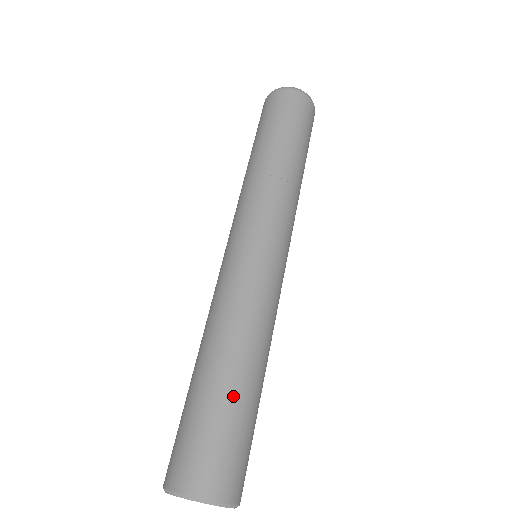
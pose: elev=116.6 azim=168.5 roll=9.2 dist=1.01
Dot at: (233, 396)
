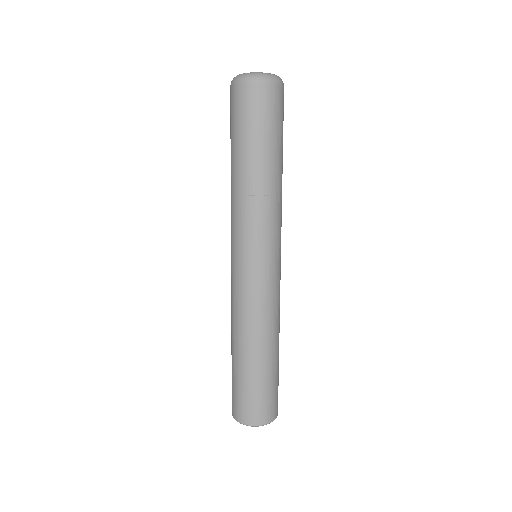
Dot at: (270, 370)
